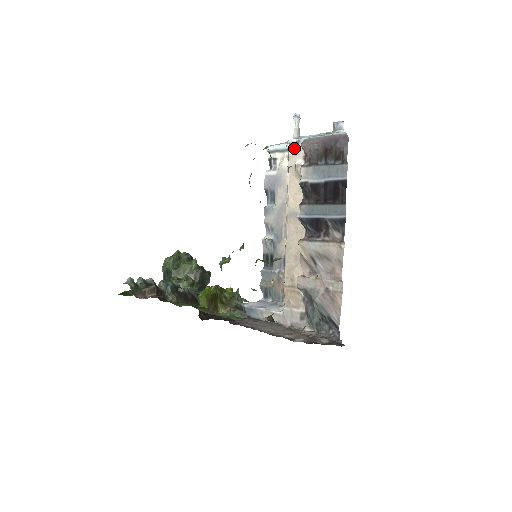
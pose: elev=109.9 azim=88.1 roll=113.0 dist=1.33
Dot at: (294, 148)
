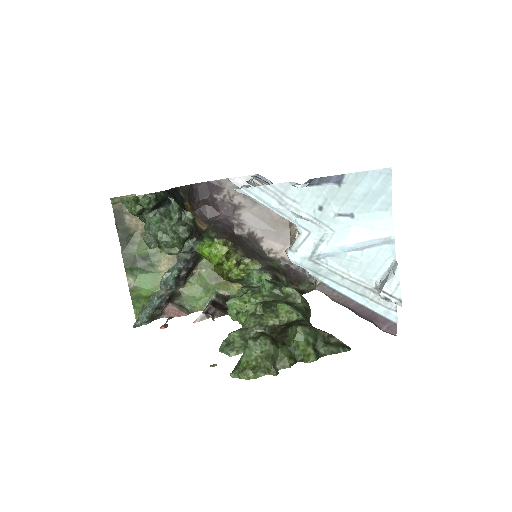
Dot at: occluded
